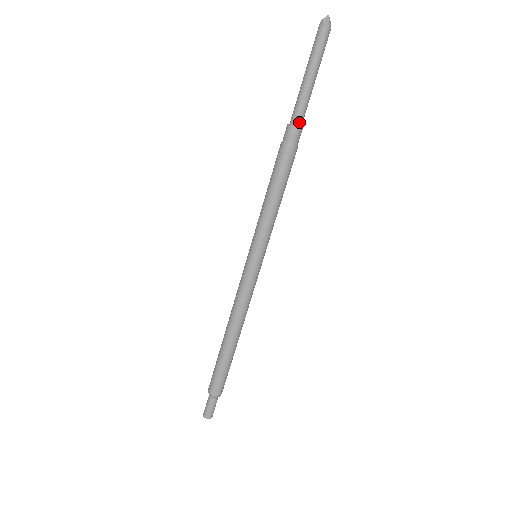
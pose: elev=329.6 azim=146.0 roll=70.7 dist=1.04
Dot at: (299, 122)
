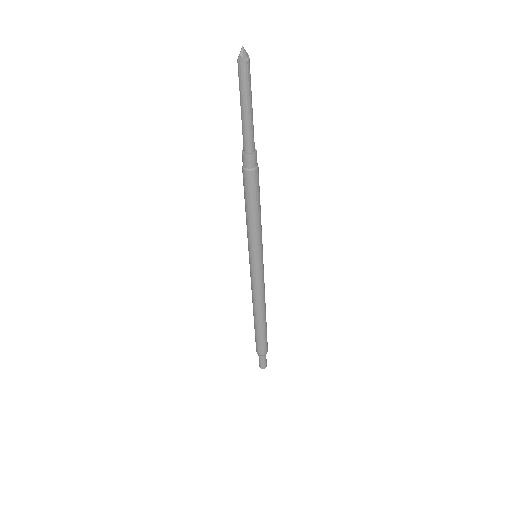
Dot at: (253, 148)
